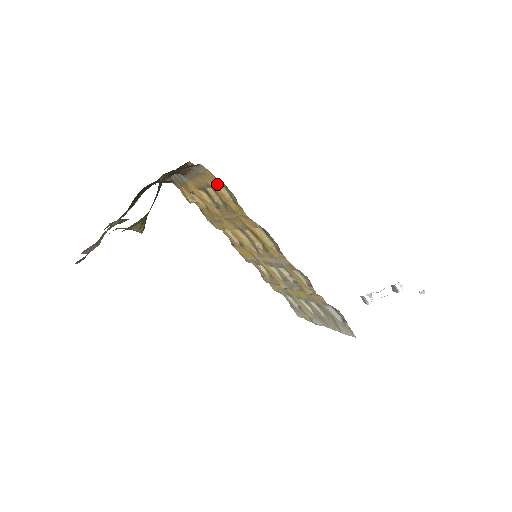
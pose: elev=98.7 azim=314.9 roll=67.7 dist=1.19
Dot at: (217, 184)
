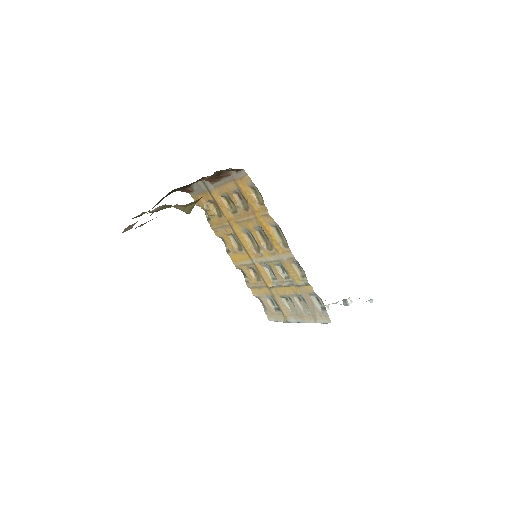
Dot at: (249, 188)
